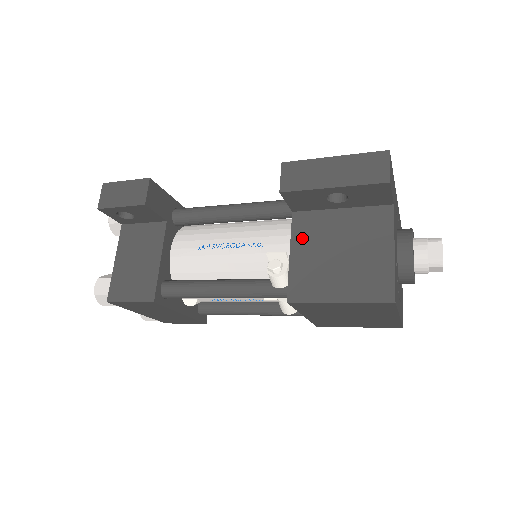
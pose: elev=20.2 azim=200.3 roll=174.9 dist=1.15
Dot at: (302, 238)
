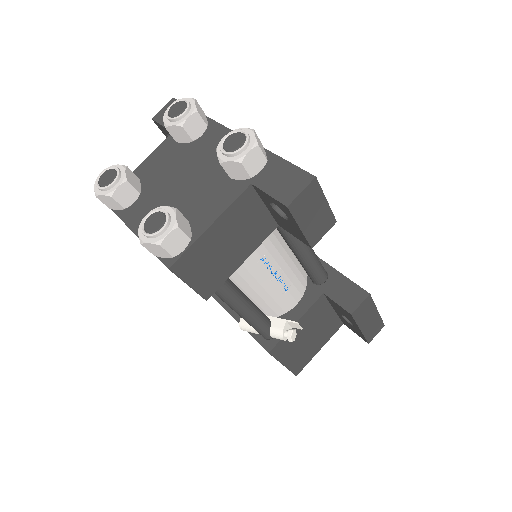
Dot at: (310, 316)
